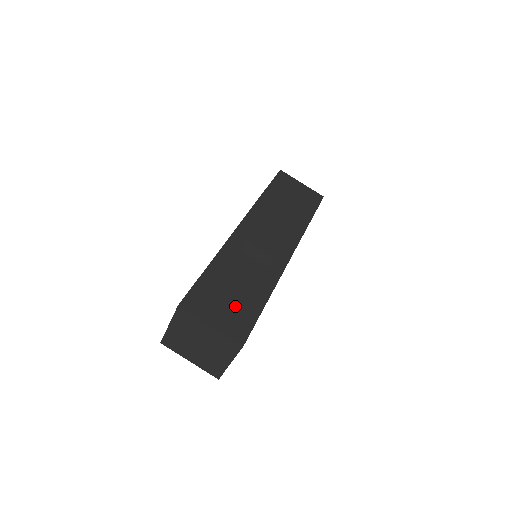
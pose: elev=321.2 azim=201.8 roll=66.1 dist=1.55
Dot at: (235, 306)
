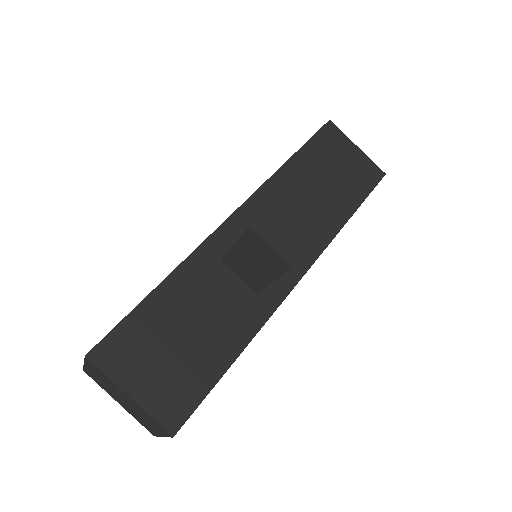
Dot at: (182, 362)
